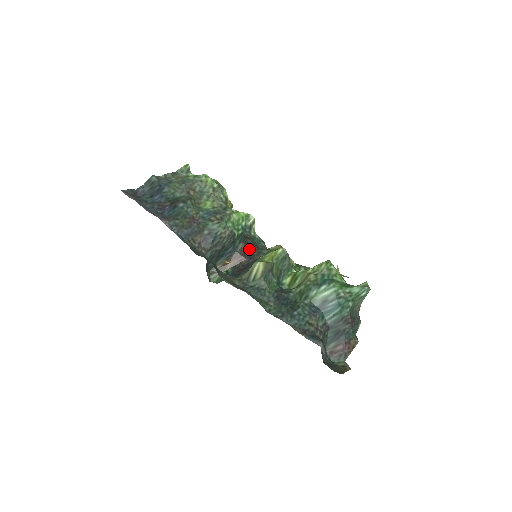
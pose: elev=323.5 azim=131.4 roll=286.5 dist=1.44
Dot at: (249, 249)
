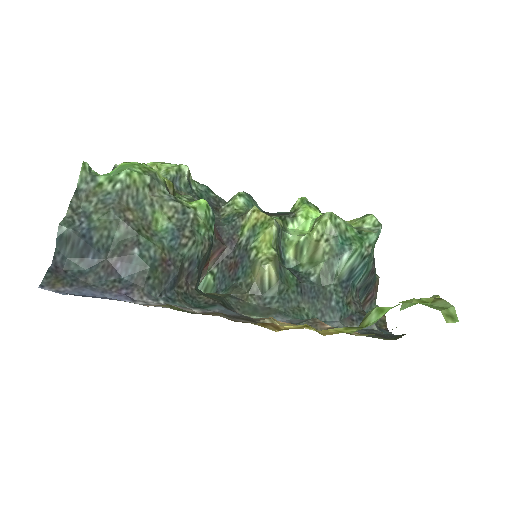
Dot at: (220, 229)
